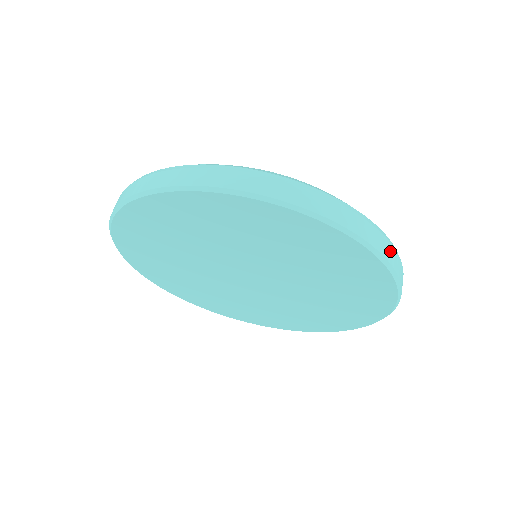
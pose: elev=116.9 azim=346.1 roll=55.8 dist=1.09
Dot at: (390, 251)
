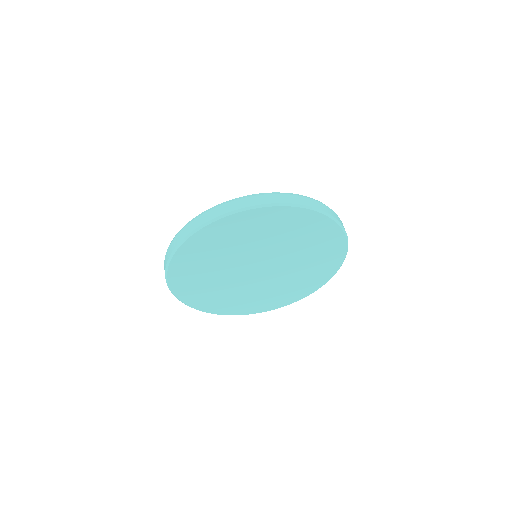
Dot at: (289, 198)
